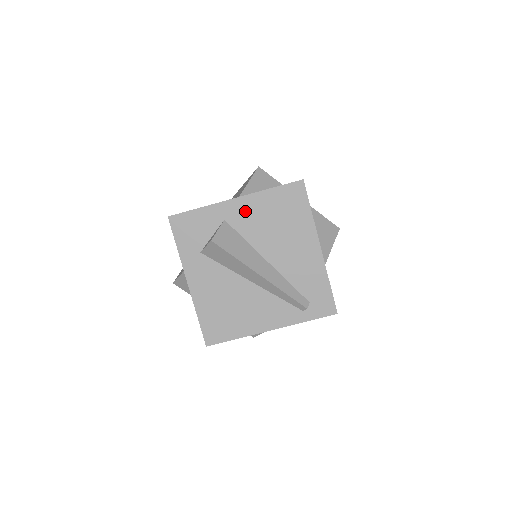
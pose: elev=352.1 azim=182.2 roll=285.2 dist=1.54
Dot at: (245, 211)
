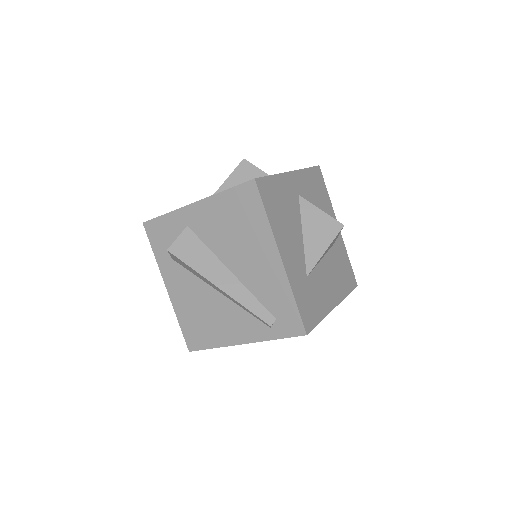
Dot at: (204, 216)
